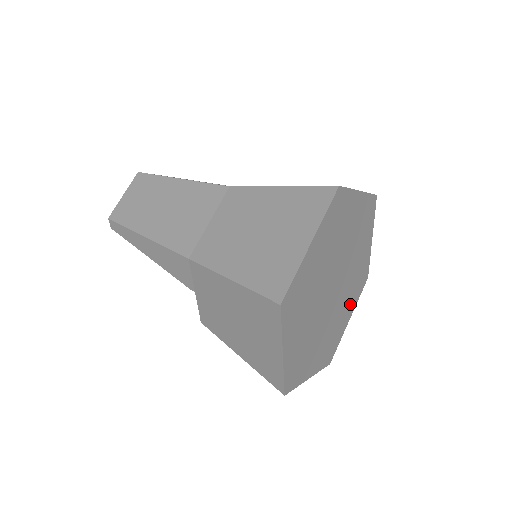
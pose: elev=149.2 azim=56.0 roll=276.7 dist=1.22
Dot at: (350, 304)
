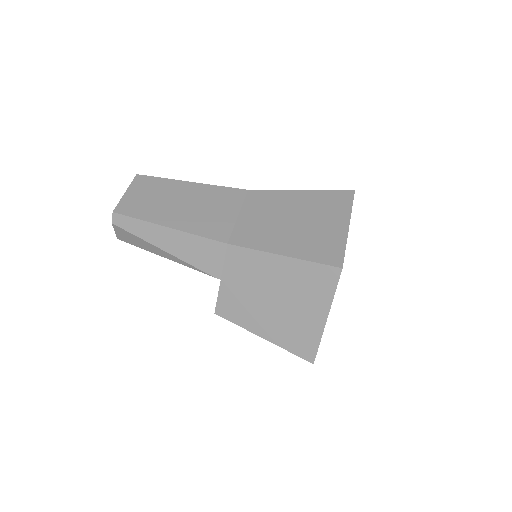
Dot at: occluded
